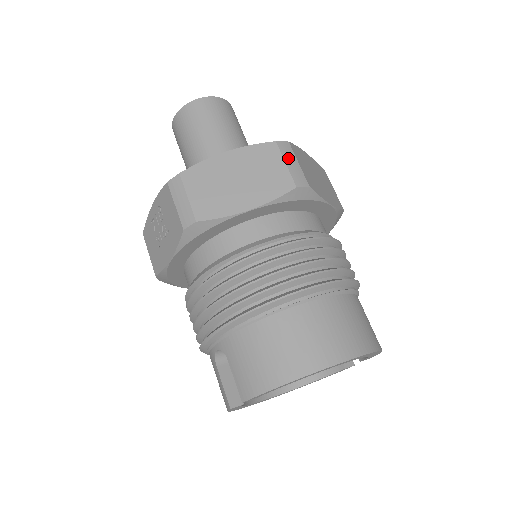
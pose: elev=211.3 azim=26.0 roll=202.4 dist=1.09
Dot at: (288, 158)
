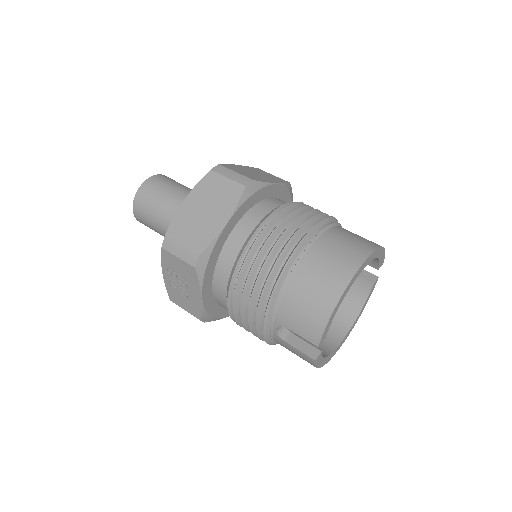
Dot at: (226, 174)
